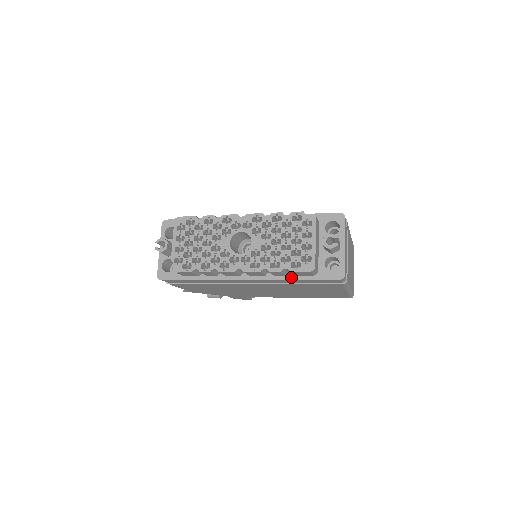
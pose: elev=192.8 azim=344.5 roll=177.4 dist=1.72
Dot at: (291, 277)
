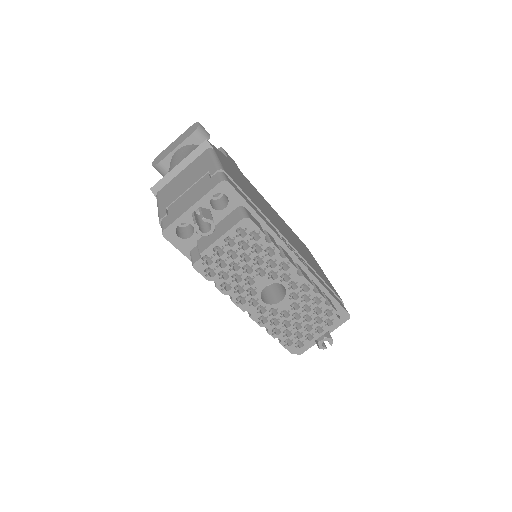
Dot at: occluded
